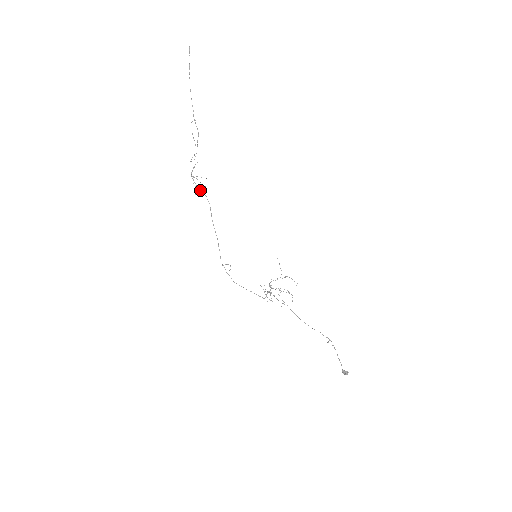
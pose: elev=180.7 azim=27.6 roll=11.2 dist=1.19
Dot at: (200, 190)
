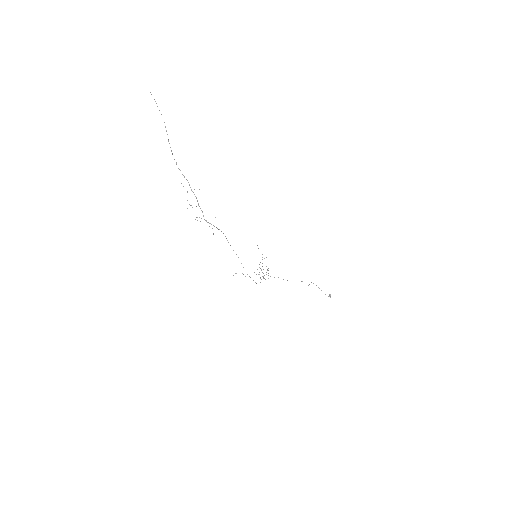
Dot at: occluded
